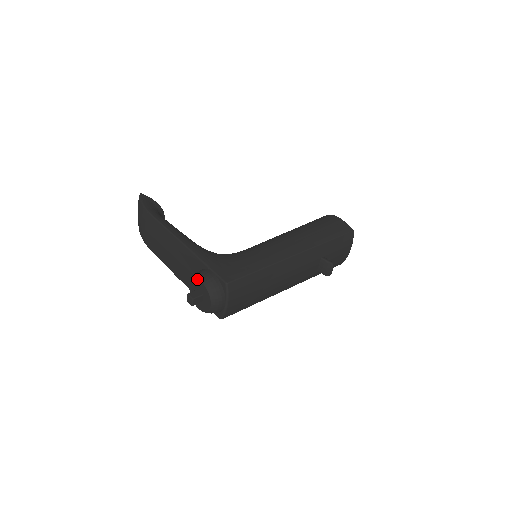
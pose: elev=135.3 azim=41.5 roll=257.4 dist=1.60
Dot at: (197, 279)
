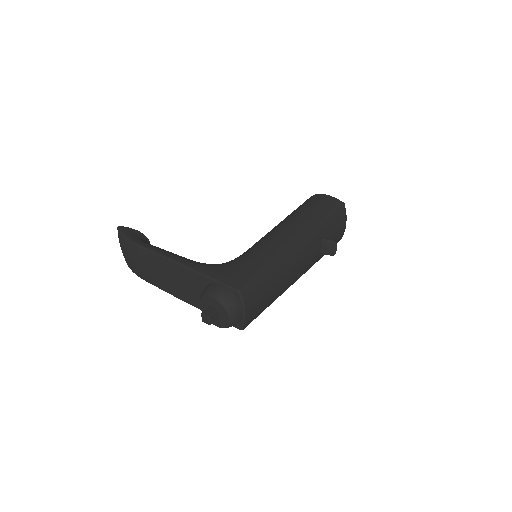
Dot at: (207, 296)
